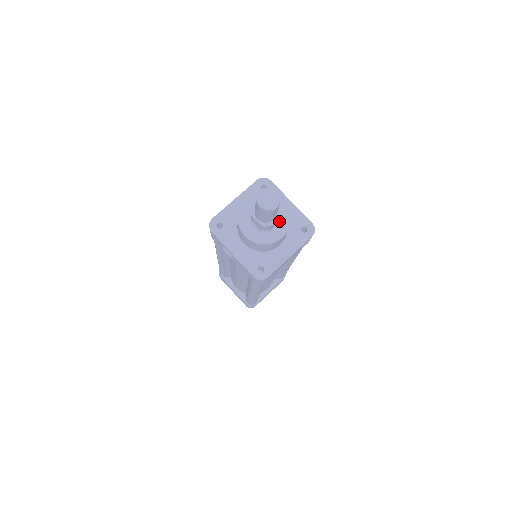
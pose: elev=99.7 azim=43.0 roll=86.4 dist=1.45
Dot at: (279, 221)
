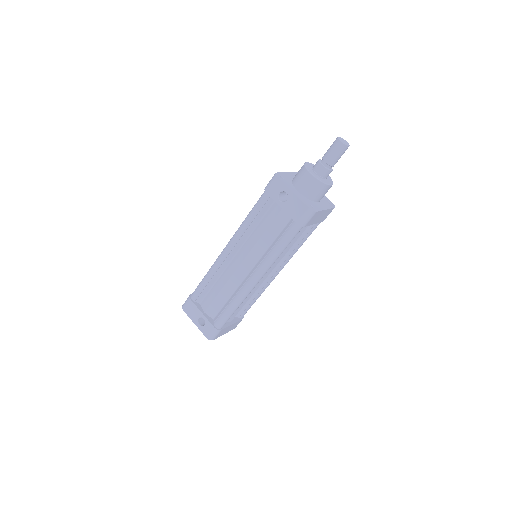
Dot at: (327, 178)
